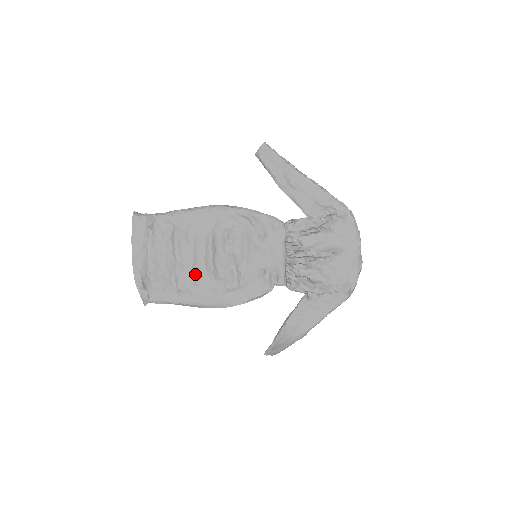
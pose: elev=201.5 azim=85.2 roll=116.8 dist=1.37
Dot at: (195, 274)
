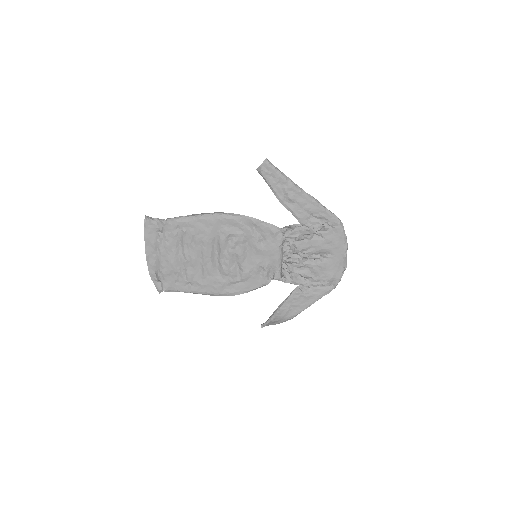
Dot at: (203, 270)
